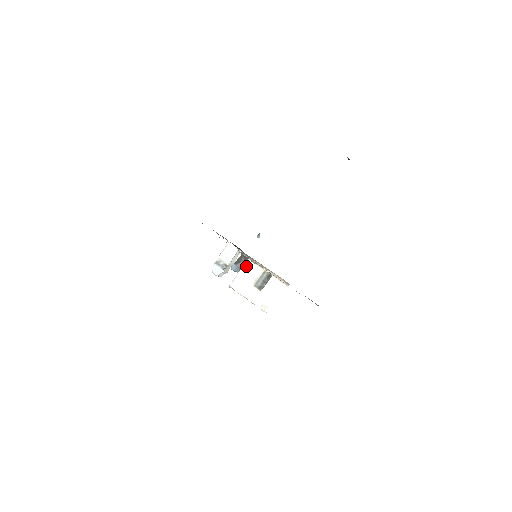
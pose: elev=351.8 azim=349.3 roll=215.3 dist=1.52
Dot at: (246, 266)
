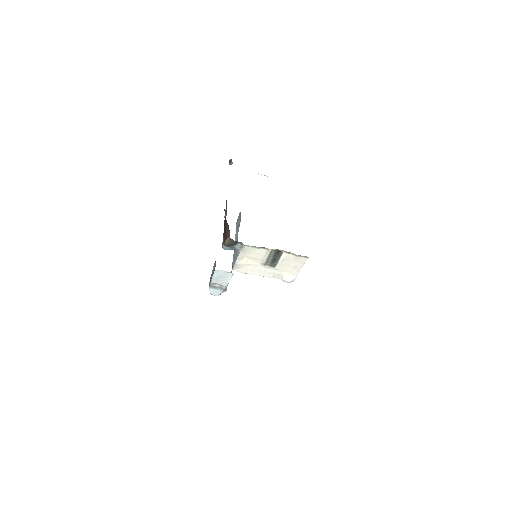
Dot at: (244, 251)
